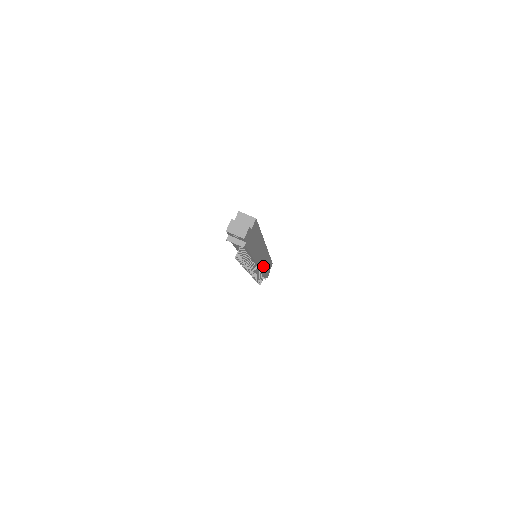
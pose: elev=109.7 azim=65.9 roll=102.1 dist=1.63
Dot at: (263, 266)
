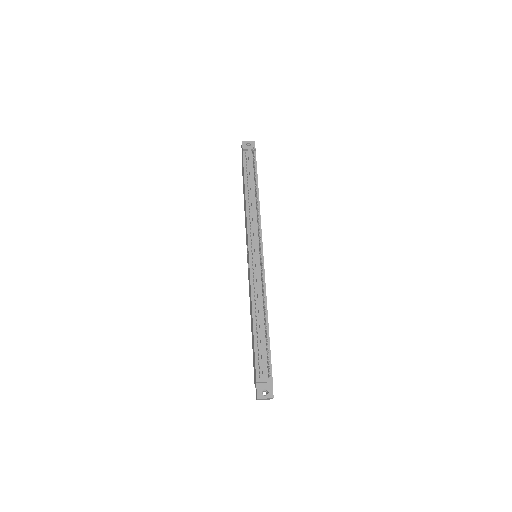
Dot at: occluded
